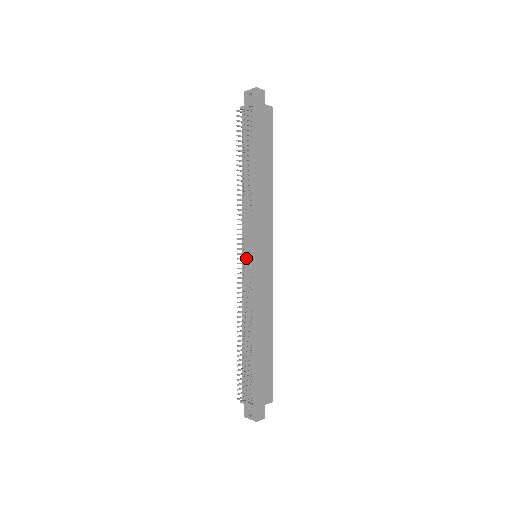
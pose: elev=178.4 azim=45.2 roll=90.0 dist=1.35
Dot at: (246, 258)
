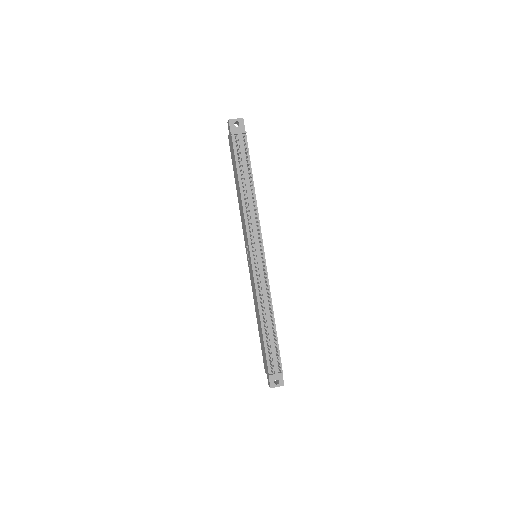
Dot at: occluded
